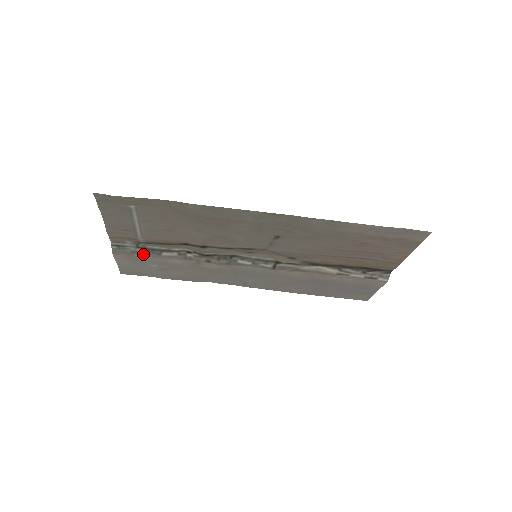
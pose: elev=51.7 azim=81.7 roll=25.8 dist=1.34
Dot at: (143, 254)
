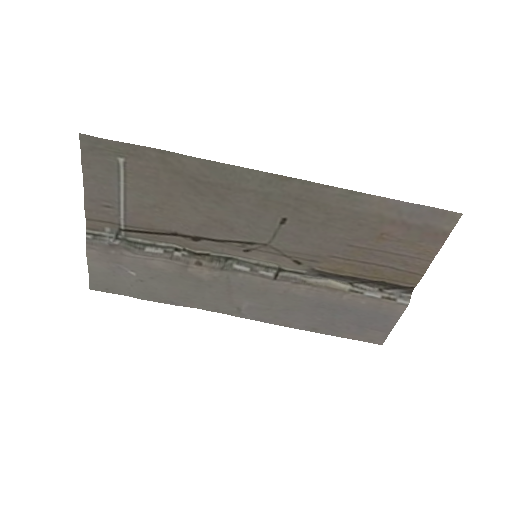
Dot at: (122, 250)
